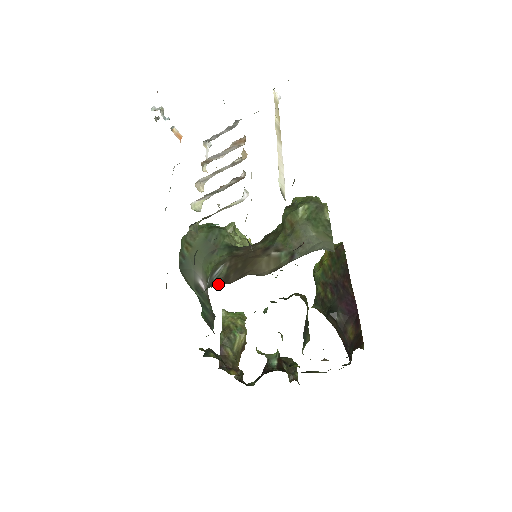
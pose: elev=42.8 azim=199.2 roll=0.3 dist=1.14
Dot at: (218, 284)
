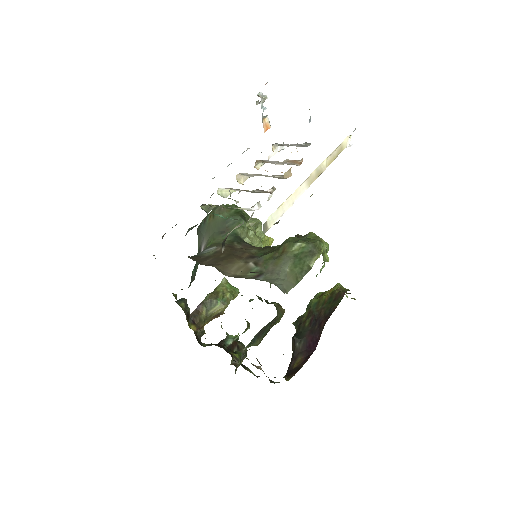
Dot at: (196, 259)
